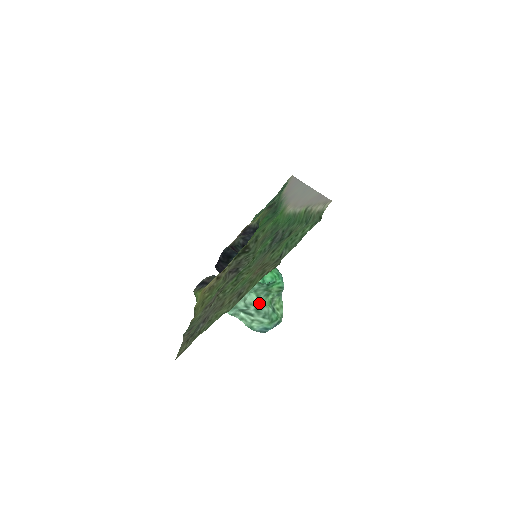
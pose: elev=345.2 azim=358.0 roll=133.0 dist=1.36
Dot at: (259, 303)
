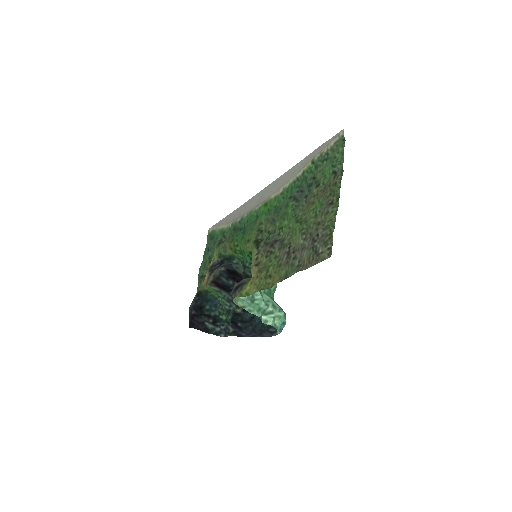
Dot at: (272, 299)
